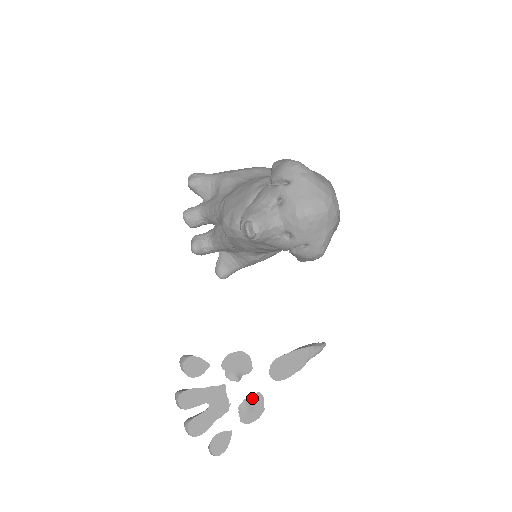
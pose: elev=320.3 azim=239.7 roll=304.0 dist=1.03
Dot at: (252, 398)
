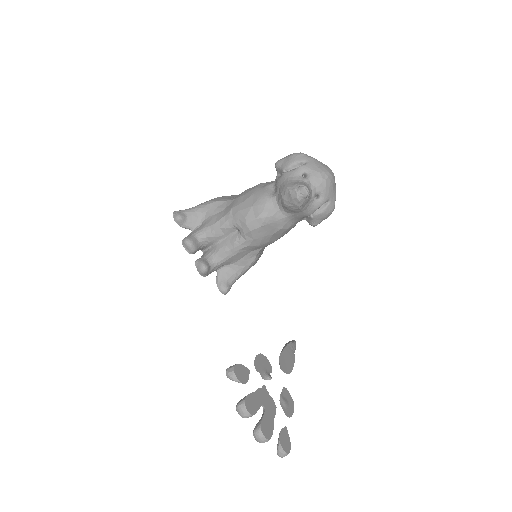
Dot at: (283, 393)
